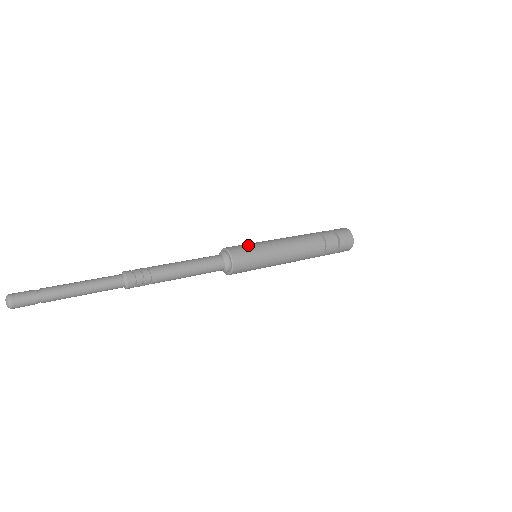
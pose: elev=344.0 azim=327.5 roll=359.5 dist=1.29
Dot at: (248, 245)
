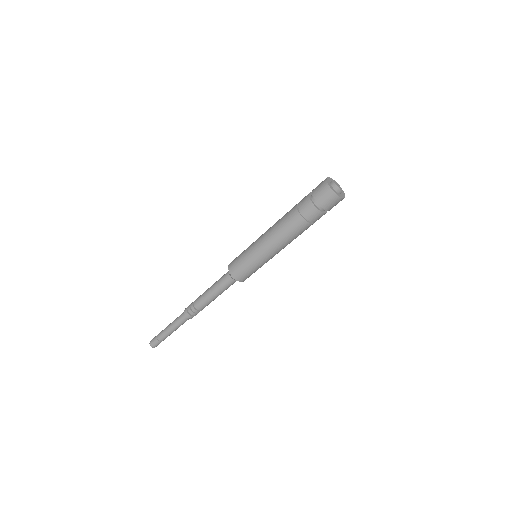
Dot at: (242, 252)
